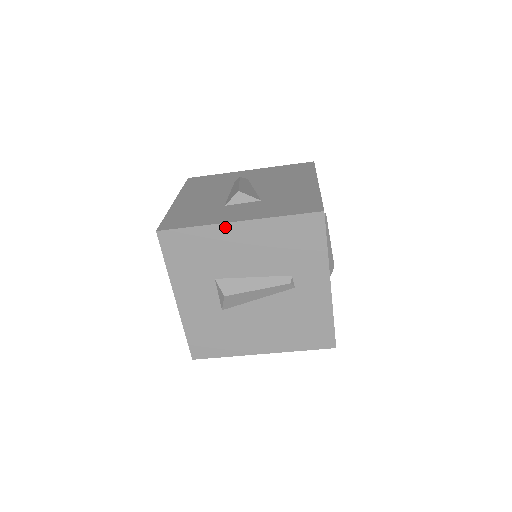
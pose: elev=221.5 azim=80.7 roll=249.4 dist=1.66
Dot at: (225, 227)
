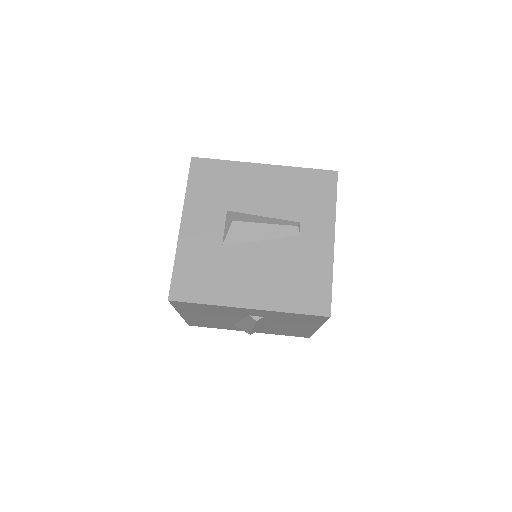
Dot at: (252, 166)
